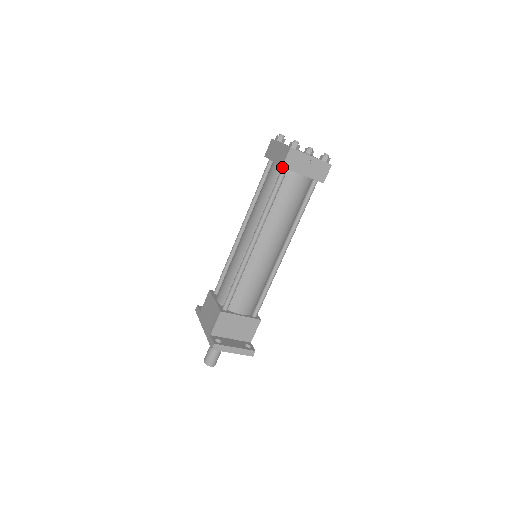
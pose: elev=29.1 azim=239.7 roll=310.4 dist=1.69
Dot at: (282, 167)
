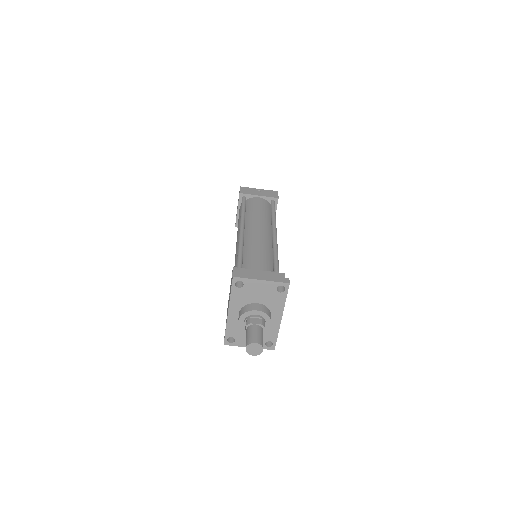
Dot at: (241, 199)
